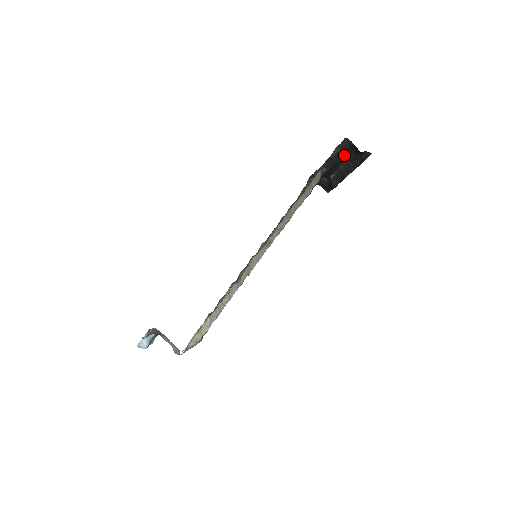
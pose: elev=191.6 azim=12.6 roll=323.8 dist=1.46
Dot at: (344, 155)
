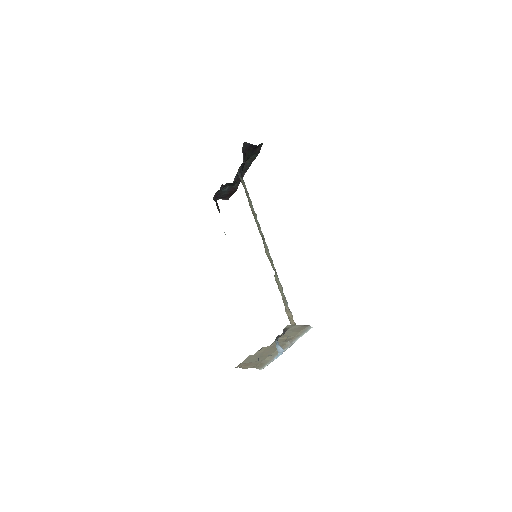
Dot at: (246, 156)
